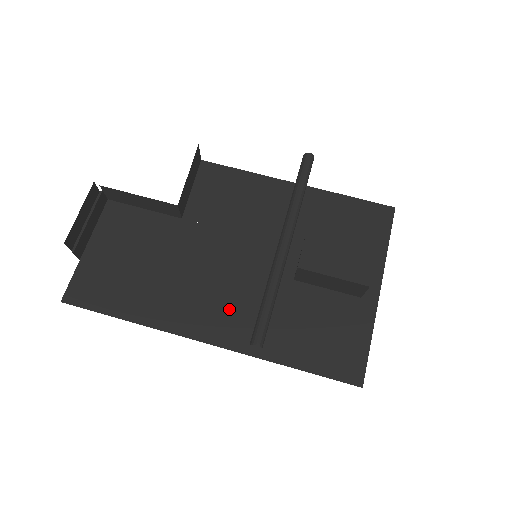
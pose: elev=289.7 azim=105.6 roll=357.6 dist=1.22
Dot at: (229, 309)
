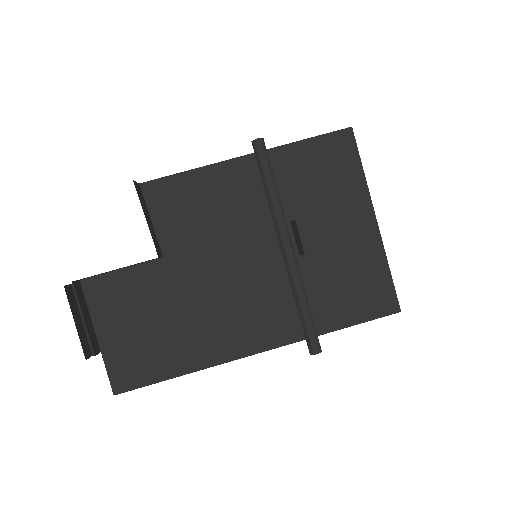
Dot at: (260, 314)
